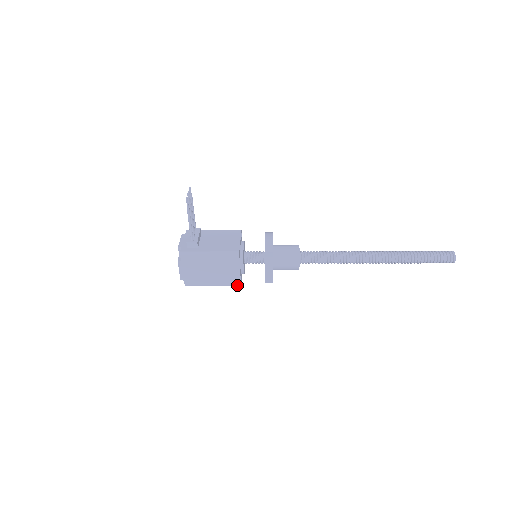
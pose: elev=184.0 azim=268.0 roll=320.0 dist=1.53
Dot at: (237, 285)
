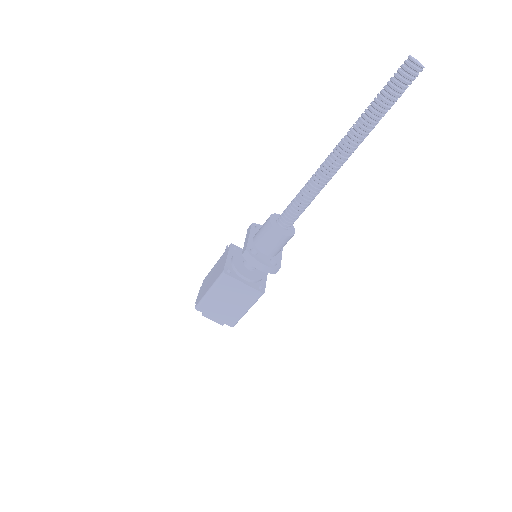
Dot at: (222, 273)
